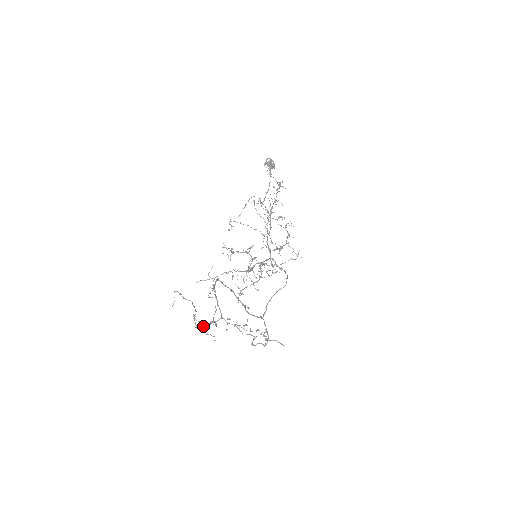
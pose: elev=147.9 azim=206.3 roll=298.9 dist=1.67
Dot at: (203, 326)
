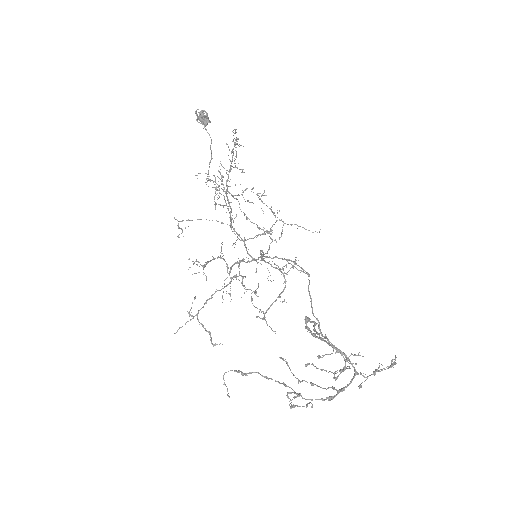
Dot at: occluded
